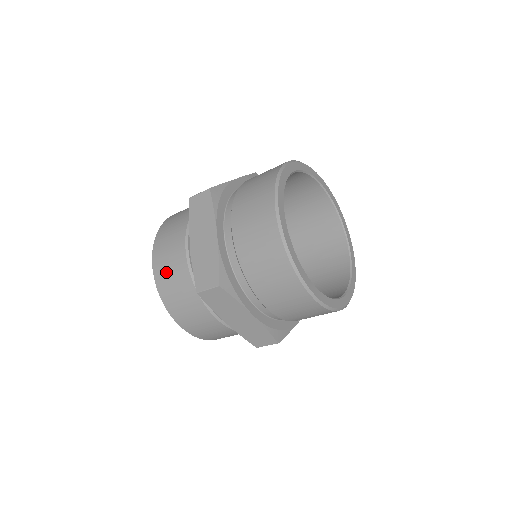
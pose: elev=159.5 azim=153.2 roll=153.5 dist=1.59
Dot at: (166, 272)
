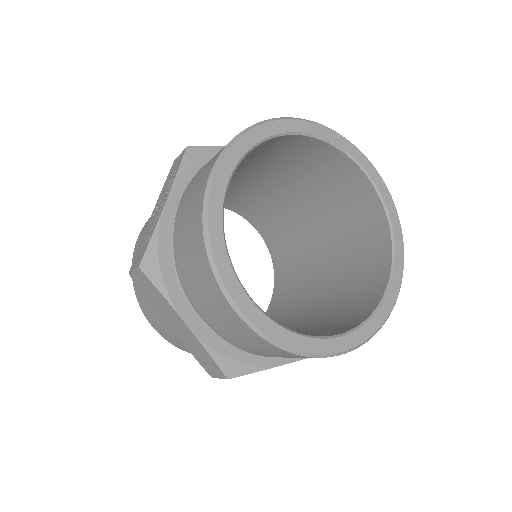
Dot at: (171, 338)
